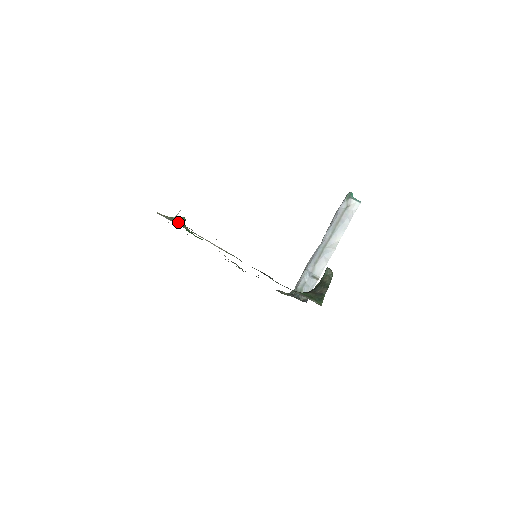
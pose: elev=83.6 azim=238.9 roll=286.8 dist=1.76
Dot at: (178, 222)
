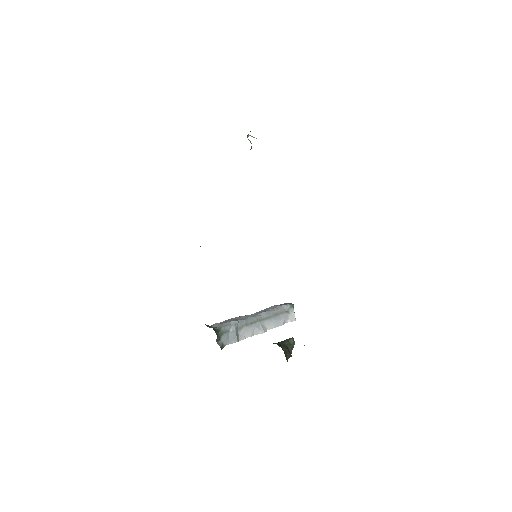
Dot at: occluded
